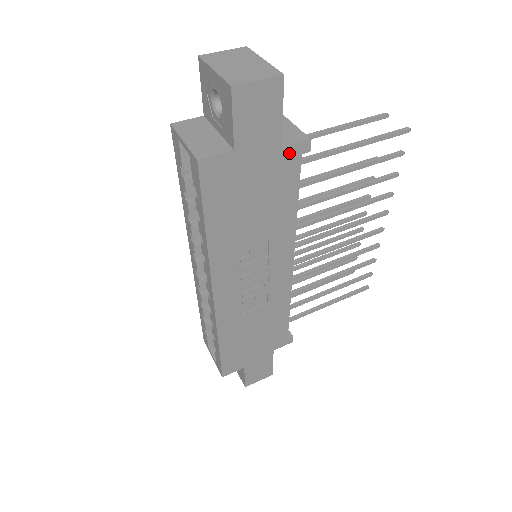
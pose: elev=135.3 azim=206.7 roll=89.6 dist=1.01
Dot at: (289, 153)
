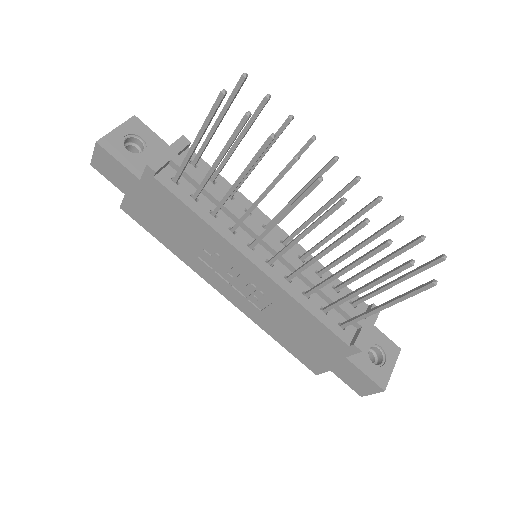
Dot at: (147, 180)
